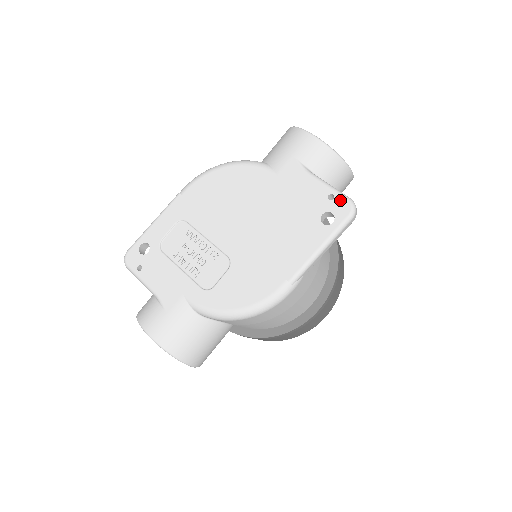
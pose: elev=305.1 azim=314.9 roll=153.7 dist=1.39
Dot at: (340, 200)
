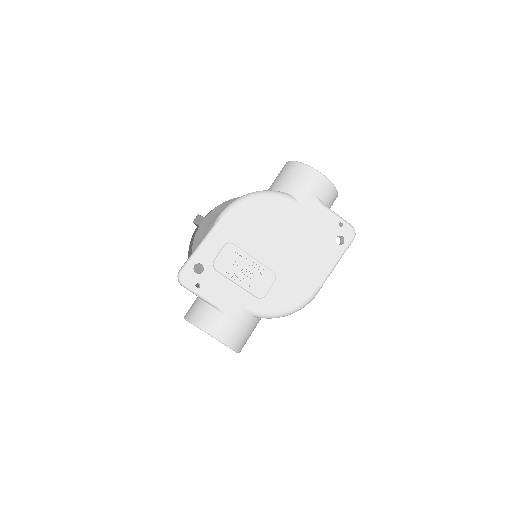
Dot at: (347, 227)
